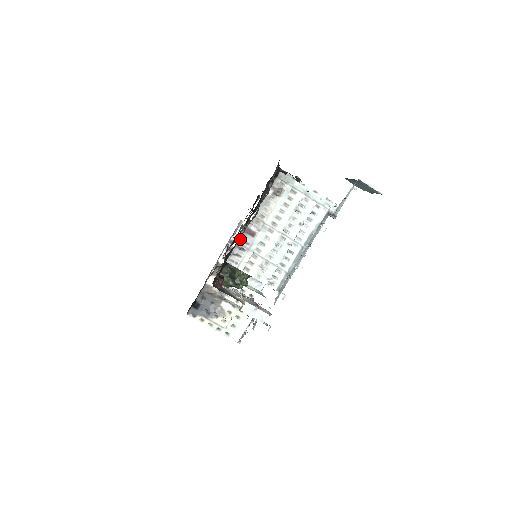
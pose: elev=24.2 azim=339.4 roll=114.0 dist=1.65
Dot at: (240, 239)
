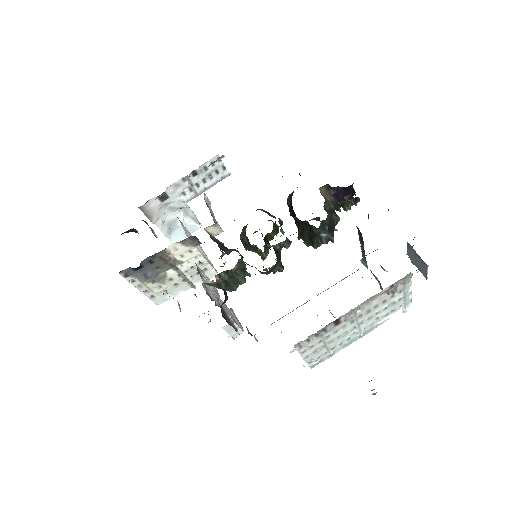
Dot at: (324, 327)
